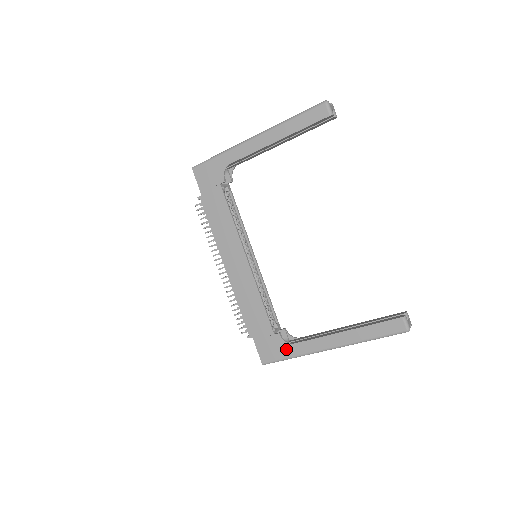
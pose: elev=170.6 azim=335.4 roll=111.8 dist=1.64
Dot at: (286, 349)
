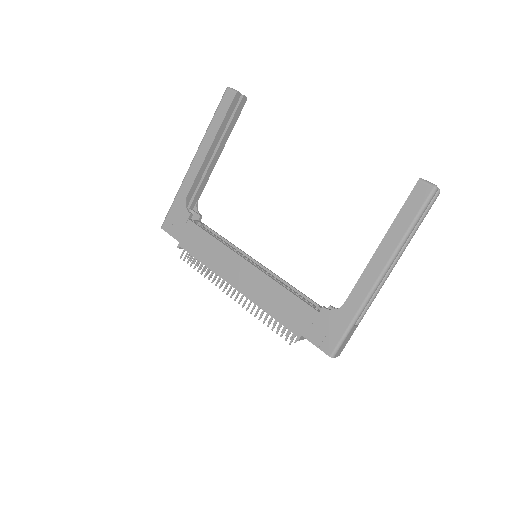
Dot at: (341, 317)
